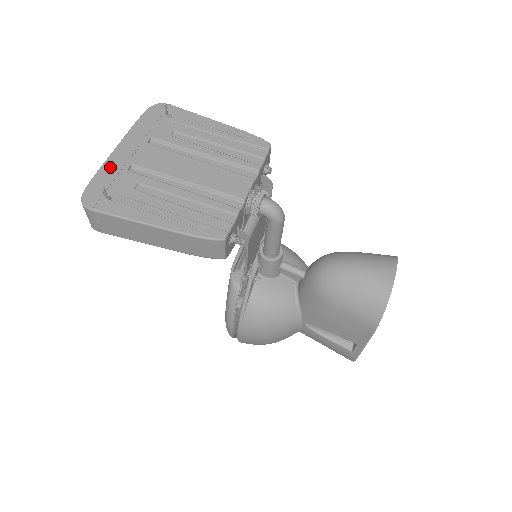
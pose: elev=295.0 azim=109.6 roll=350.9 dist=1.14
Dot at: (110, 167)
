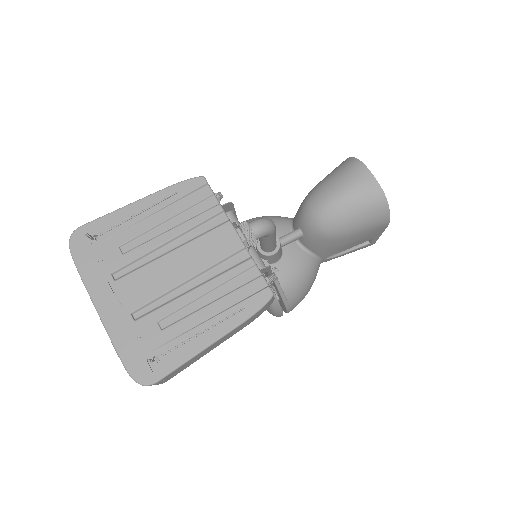
Dot at: (119, 334)
